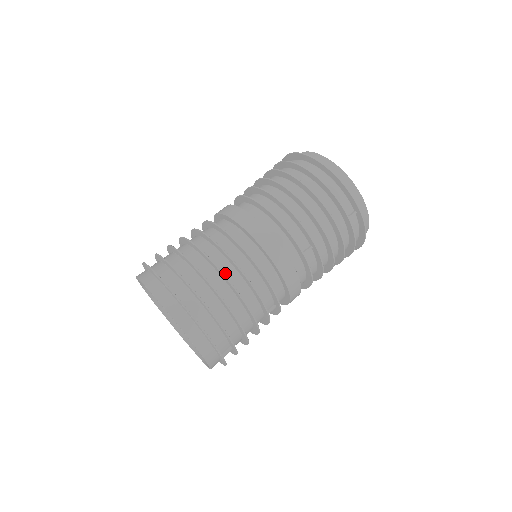
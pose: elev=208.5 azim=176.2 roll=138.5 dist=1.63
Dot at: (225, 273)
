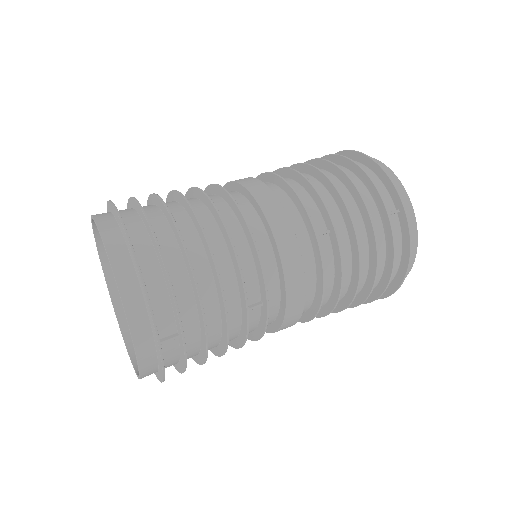
Dot at: occluded
